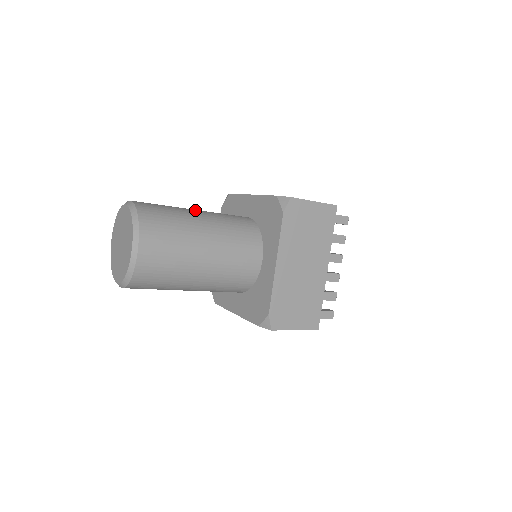
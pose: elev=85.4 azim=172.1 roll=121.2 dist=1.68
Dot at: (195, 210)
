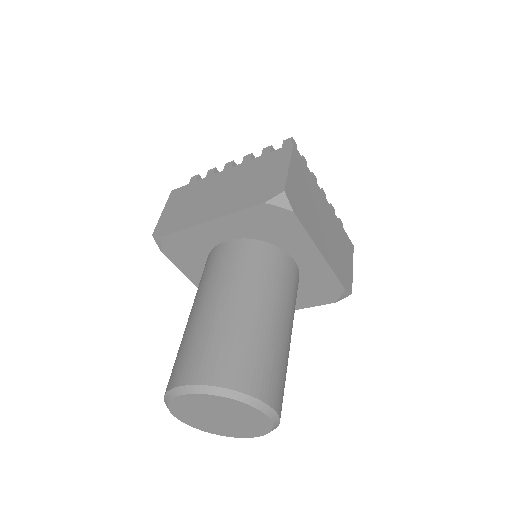
Dot at: (217, 304)
